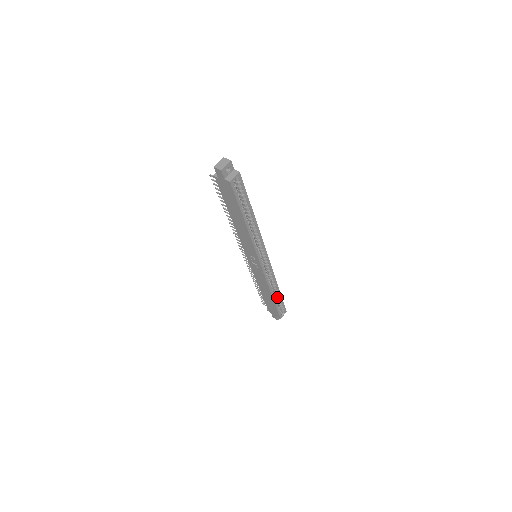
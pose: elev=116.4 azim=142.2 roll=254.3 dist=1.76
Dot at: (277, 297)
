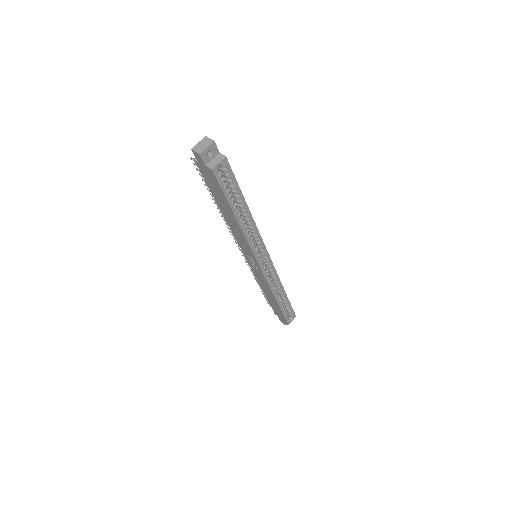
Dot at: (284, 301)
